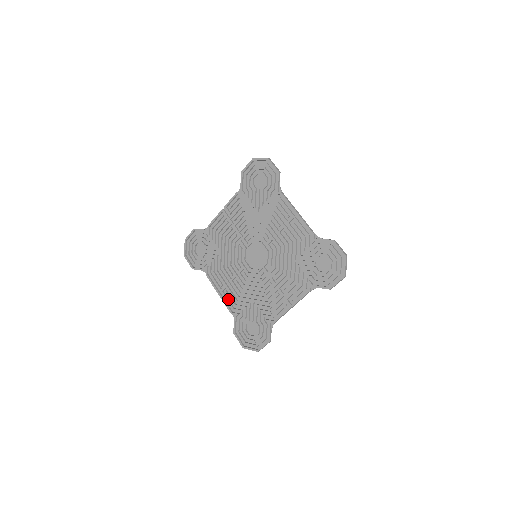
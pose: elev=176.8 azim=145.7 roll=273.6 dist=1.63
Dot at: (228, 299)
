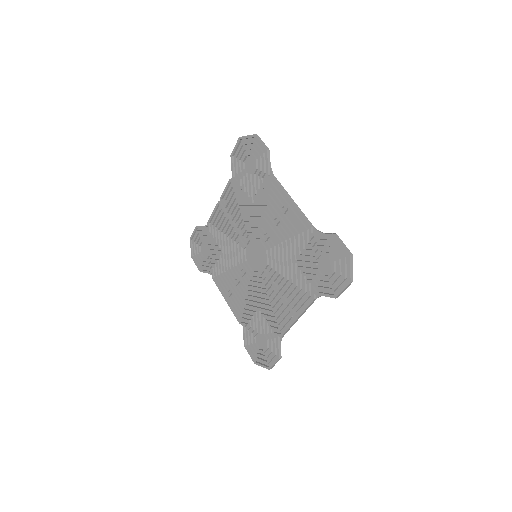
Dot at: (235, 306)
